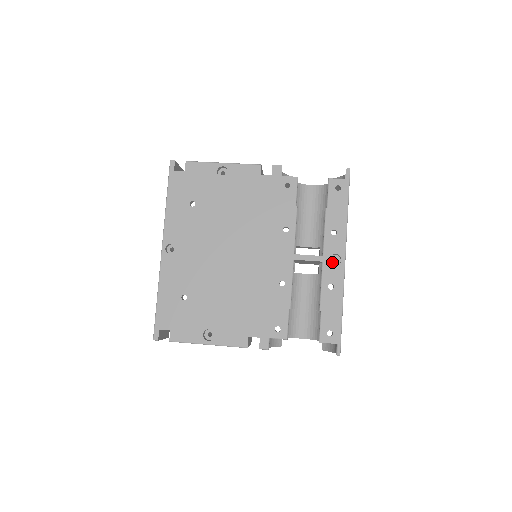
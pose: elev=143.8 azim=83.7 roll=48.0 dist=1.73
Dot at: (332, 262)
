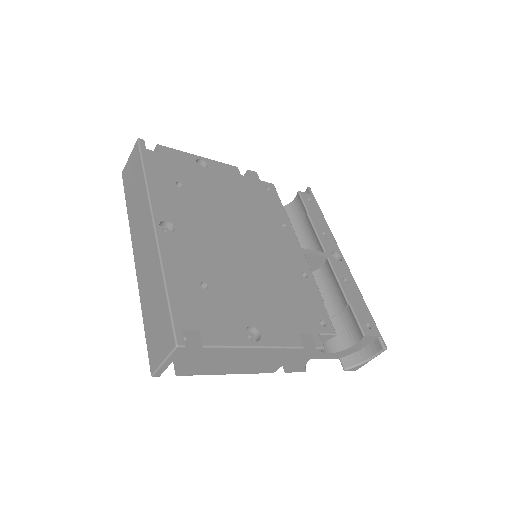
Dot at: occluded
